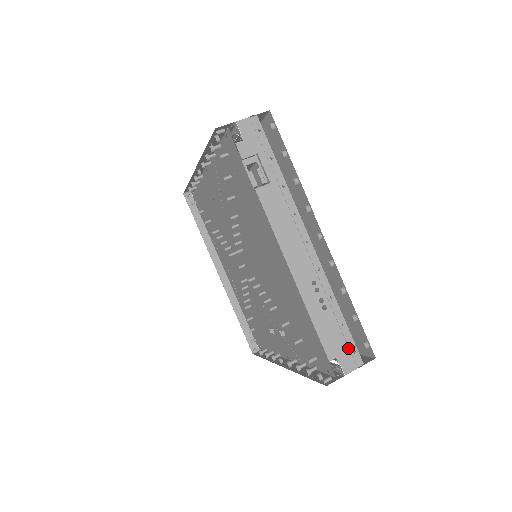
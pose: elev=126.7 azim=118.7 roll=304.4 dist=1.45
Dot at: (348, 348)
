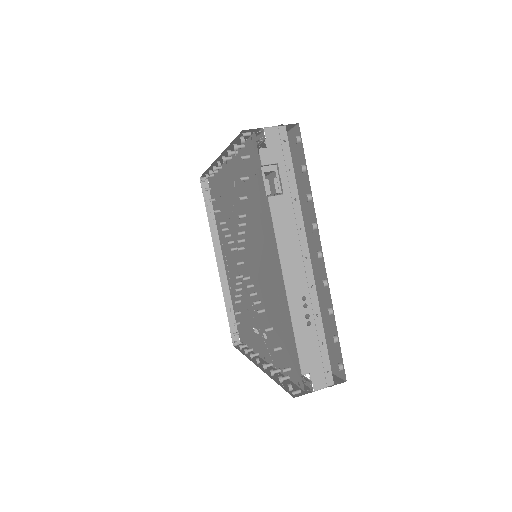
Dot at: (323, 366)
